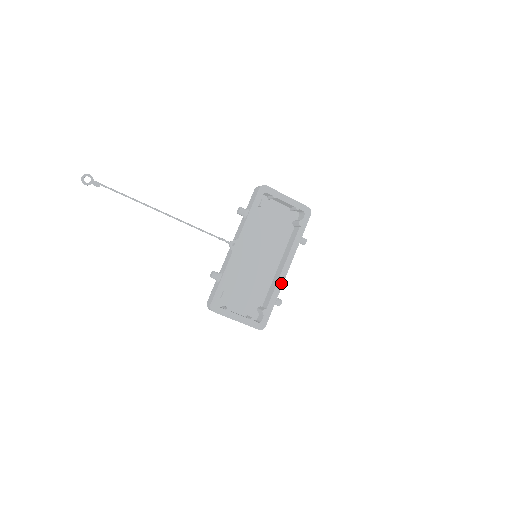
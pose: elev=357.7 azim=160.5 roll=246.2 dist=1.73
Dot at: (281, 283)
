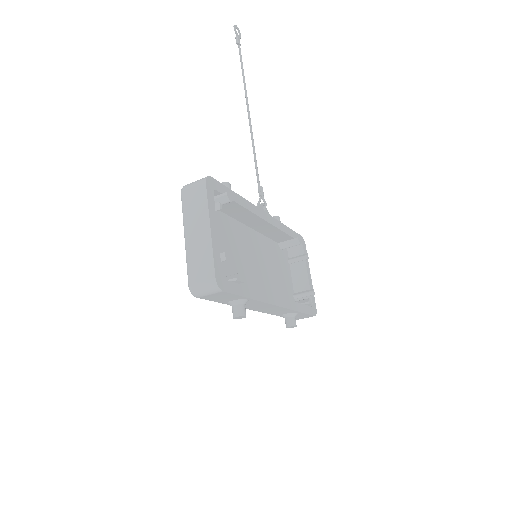
Dot at: (266, 299)
